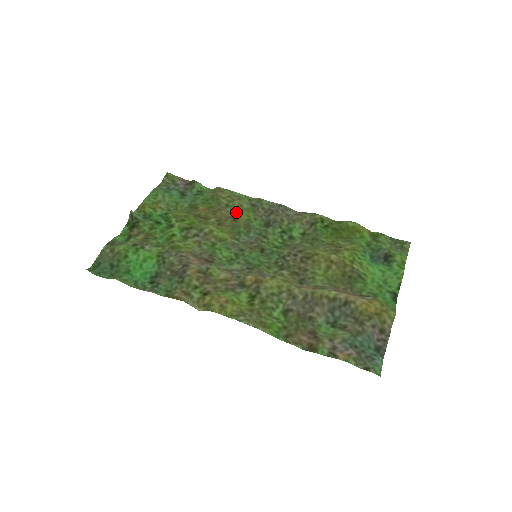
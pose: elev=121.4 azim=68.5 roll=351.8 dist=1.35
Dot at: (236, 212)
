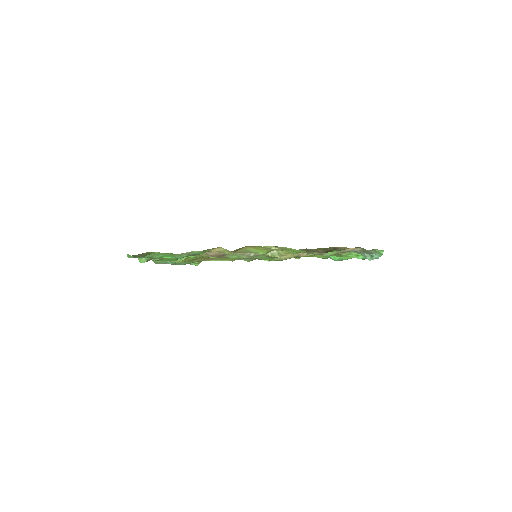
Dot at: (226, 259)
